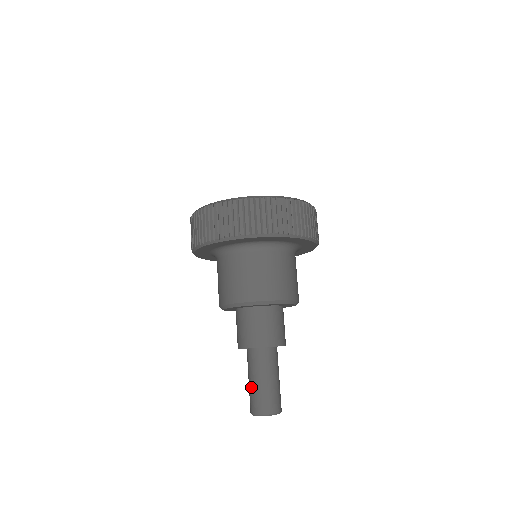
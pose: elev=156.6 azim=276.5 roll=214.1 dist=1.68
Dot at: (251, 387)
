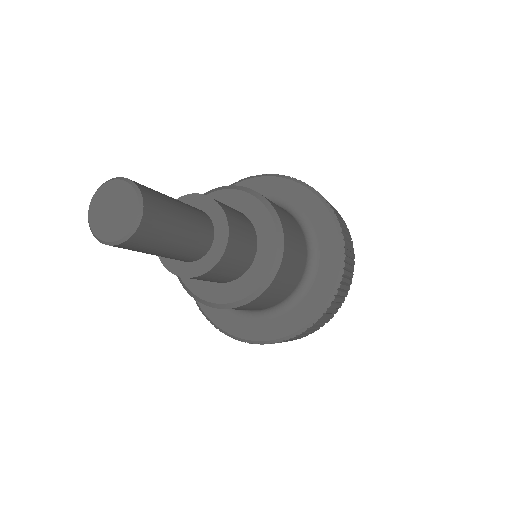
Dot at: occluded
